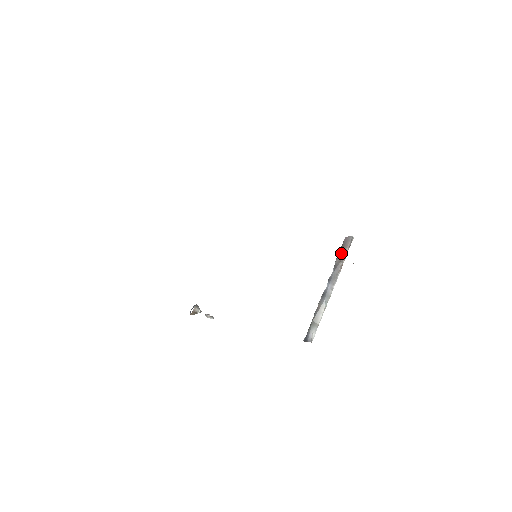
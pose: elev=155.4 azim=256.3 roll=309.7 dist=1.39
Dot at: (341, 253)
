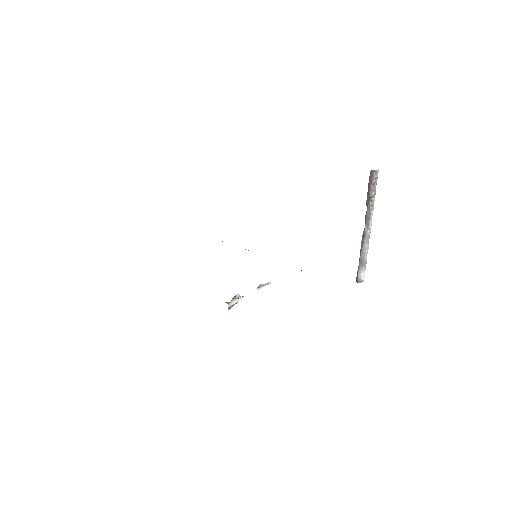
Dot at: (368, 191)
